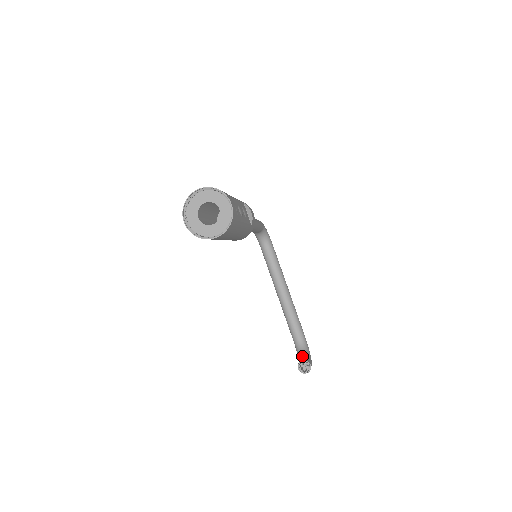
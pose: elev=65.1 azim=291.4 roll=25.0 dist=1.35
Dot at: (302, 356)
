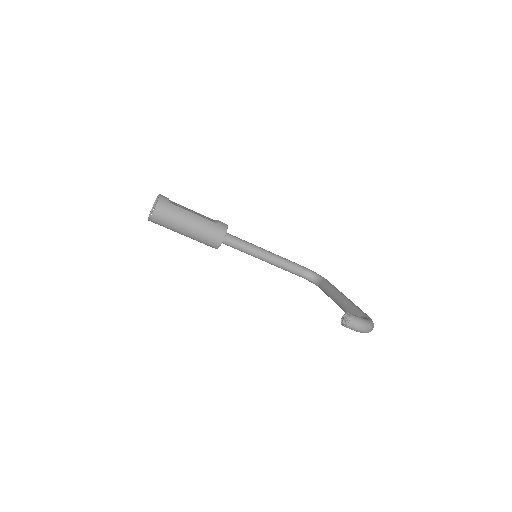
Dot at: occluded
